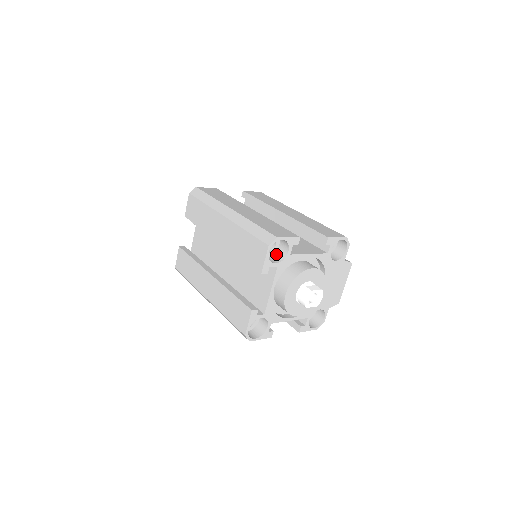
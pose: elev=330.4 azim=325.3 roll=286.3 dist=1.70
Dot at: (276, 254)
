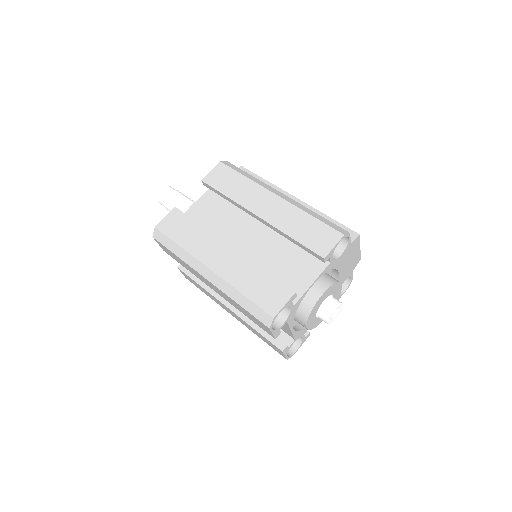
Dot at: occluded
